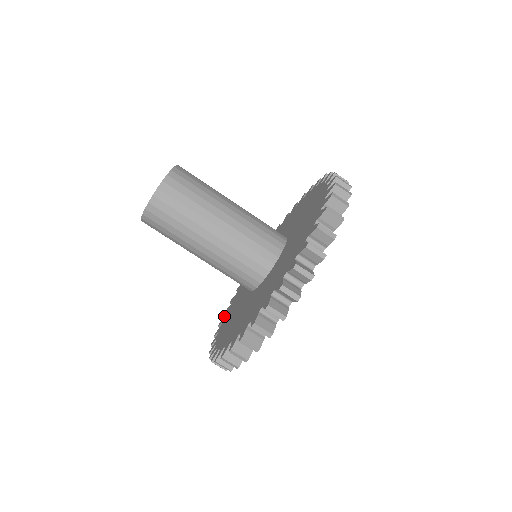
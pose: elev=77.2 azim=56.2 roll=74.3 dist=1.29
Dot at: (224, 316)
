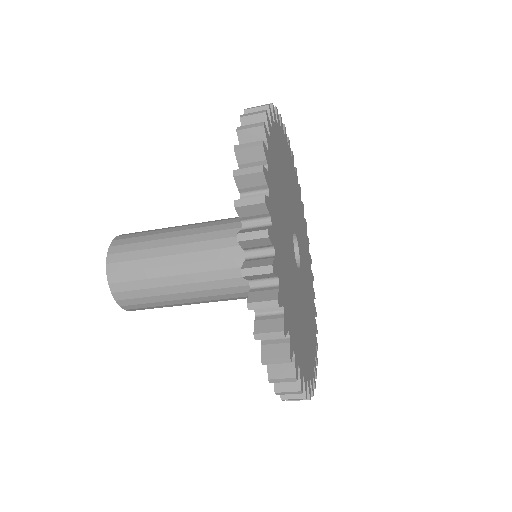
Dot at: occluded
